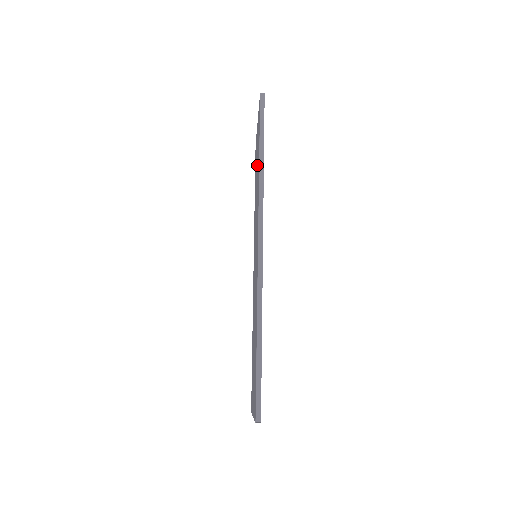
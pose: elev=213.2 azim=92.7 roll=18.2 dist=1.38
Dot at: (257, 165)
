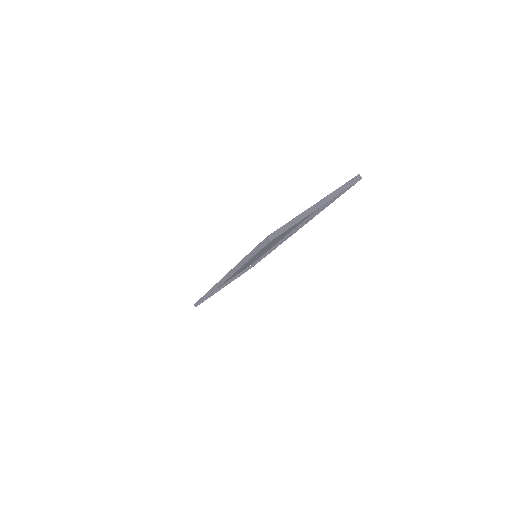
Dot at: occluded
